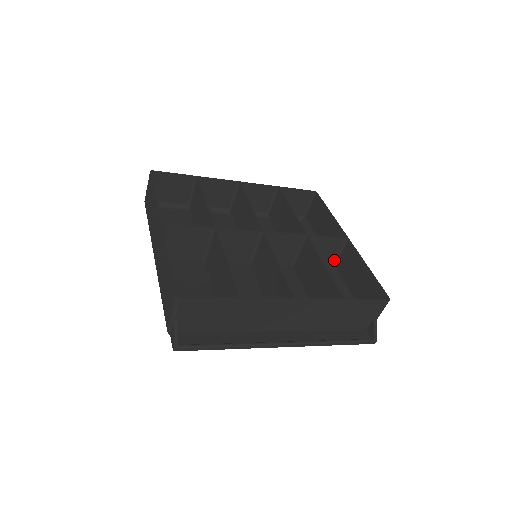
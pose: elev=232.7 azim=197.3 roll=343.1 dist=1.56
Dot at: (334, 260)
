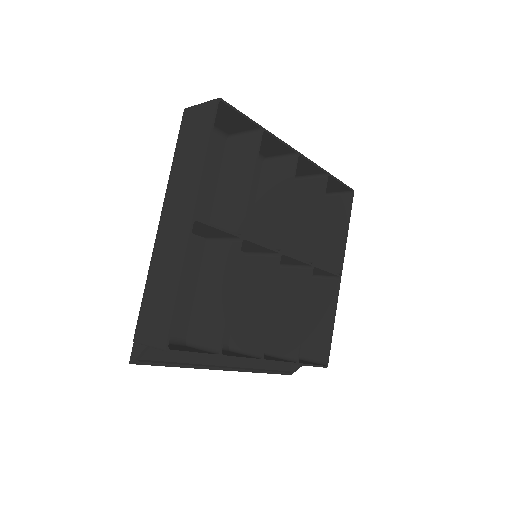
Dot at: (314, 274)
